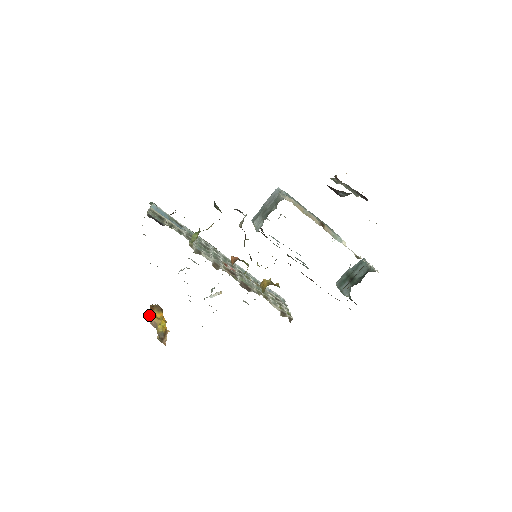
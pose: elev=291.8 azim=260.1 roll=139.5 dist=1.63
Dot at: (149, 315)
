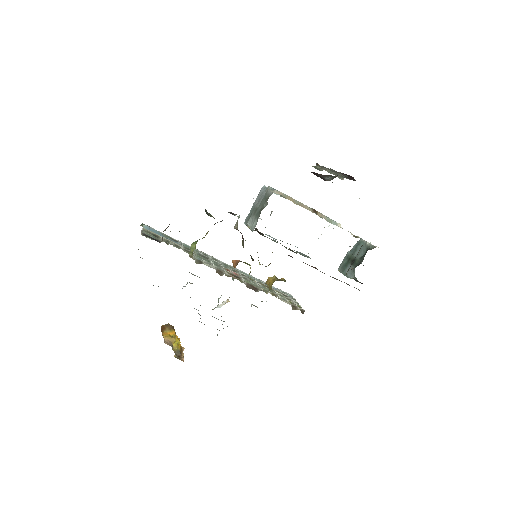
Dot at: (162, 335)
